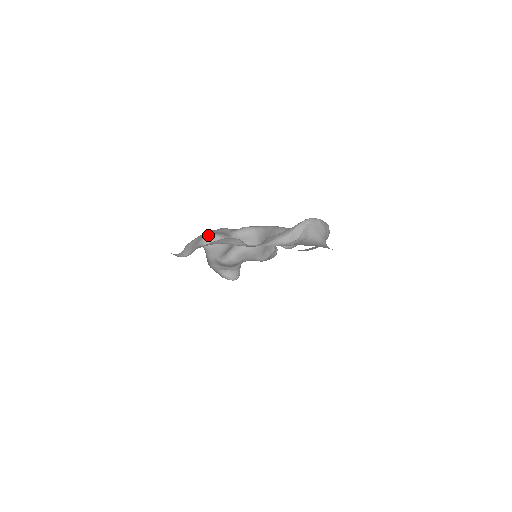
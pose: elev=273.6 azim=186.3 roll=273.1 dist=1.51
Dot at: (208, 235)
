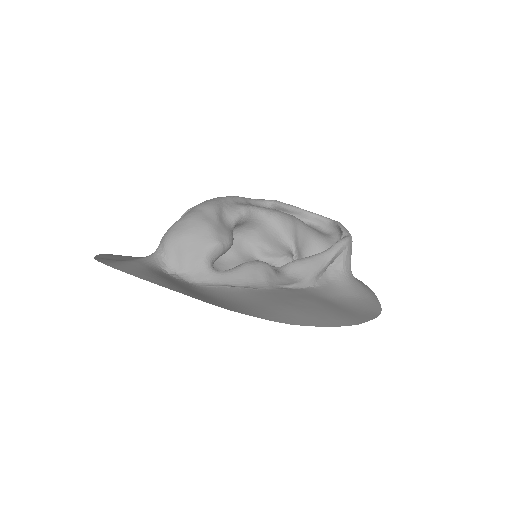
Dot at: (218, 244)
